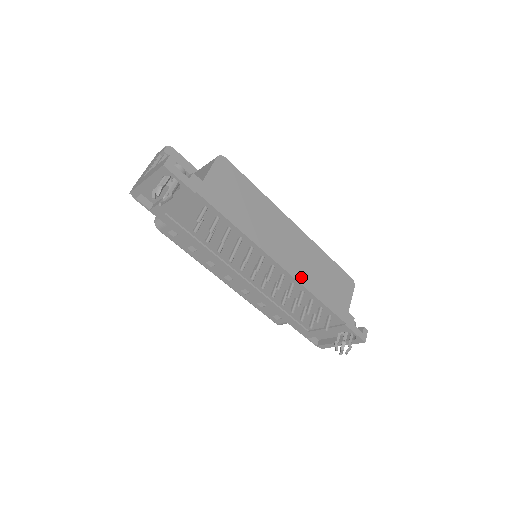
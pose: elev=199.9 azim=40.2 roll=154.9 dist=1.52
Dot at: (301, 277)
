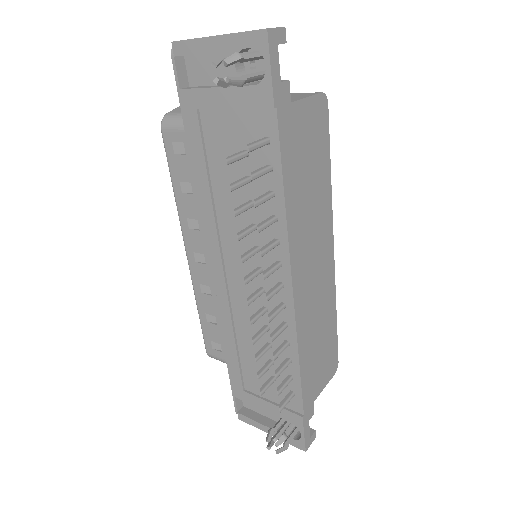
Dot at: (302, 323)
